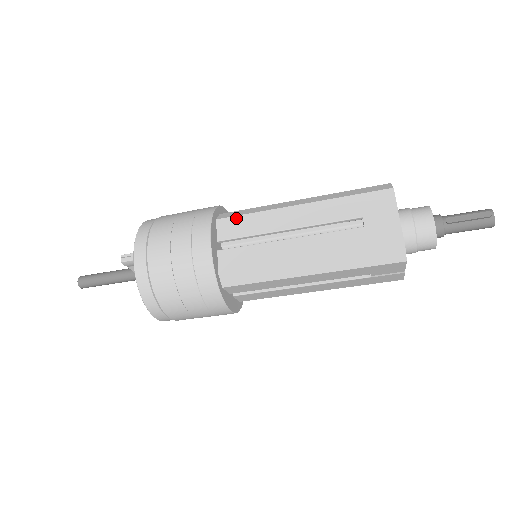
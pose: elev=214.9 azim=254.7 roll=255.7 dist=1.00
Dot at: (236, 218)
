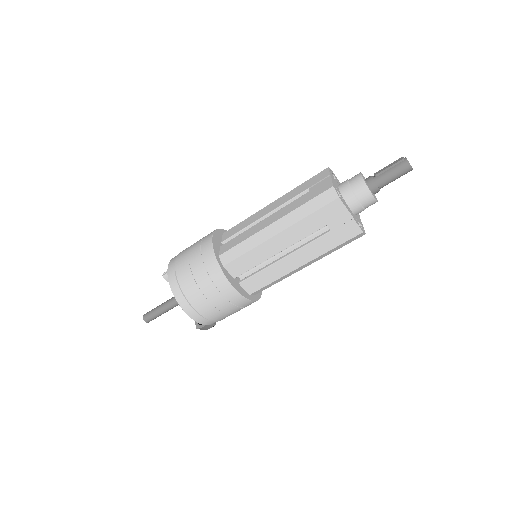
Dot at: (234, 227)
